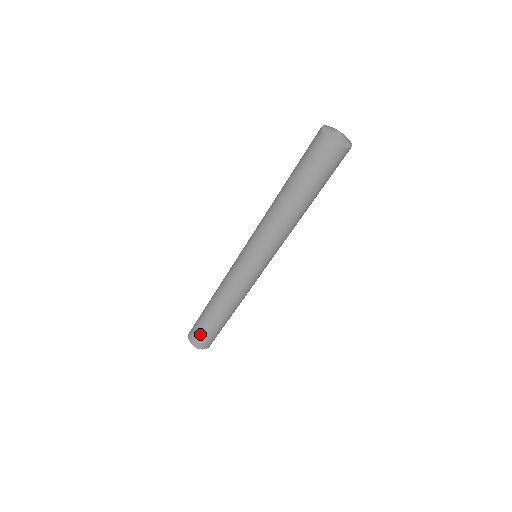
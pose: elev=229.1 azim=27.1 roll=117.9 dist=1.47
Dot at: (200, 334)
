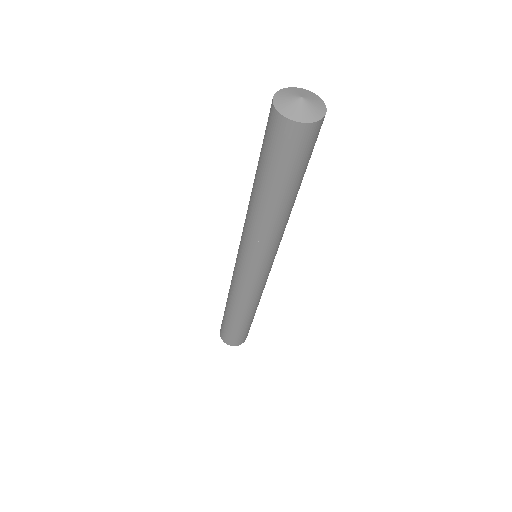
Dot at: (223, 328)
